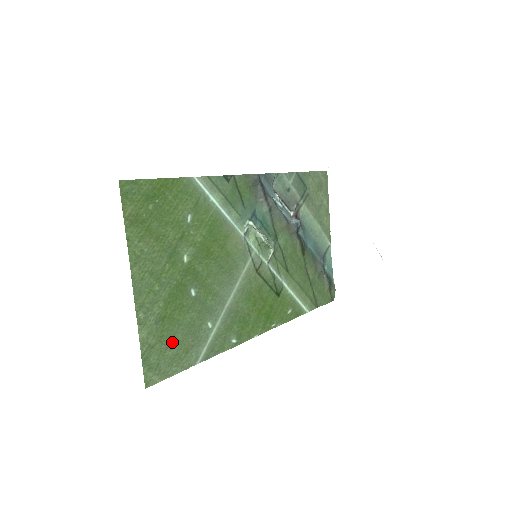
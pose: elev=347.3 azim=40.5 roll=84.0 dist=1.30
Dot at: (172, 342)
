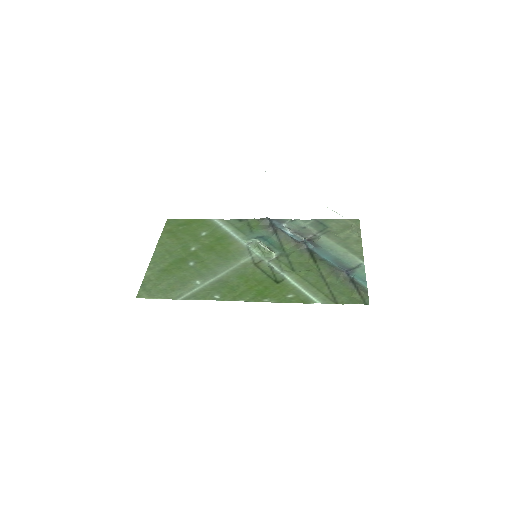
Dot at: (165, 283)
